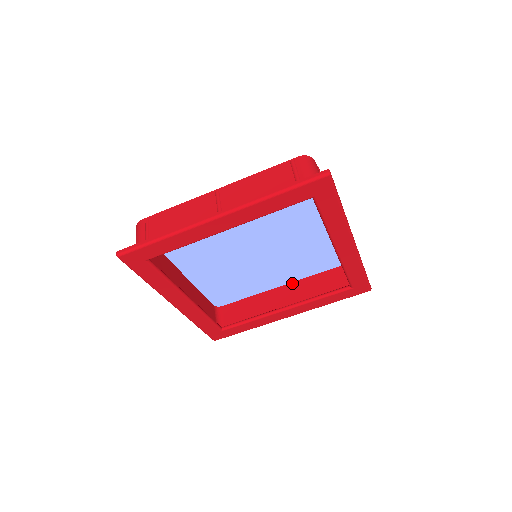
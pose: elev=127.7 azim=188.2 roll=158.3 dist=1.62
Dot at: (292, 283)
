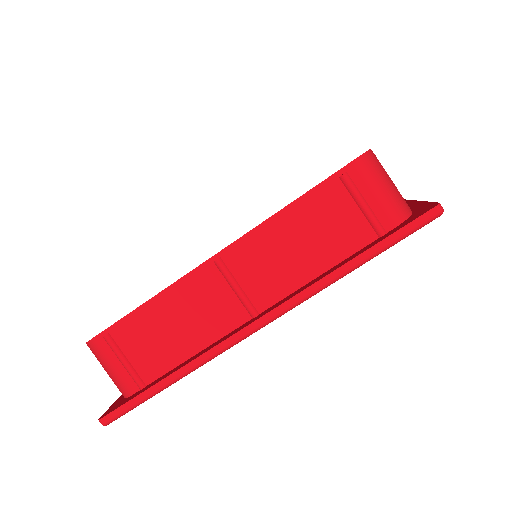
Dot at: occluded
